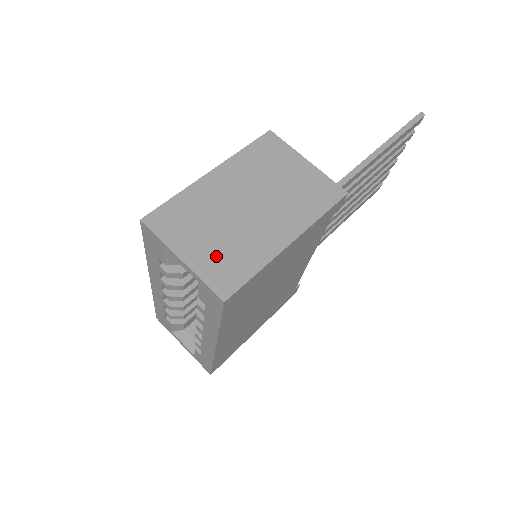
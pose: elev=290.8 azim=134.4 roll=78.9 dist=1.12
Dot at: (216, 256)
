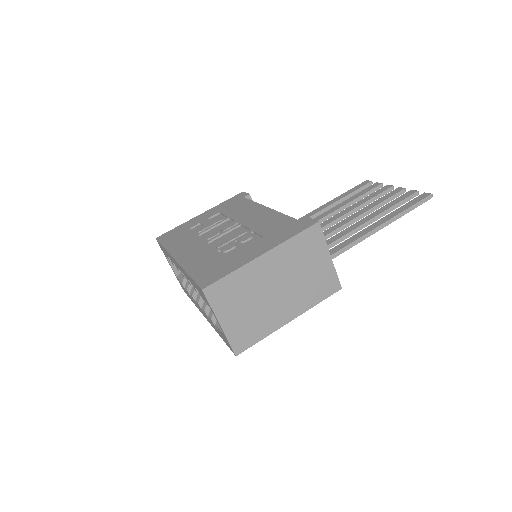
Dot at: (242, 325)
